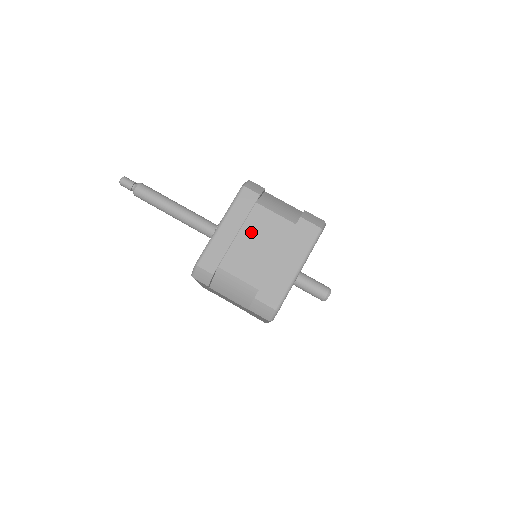
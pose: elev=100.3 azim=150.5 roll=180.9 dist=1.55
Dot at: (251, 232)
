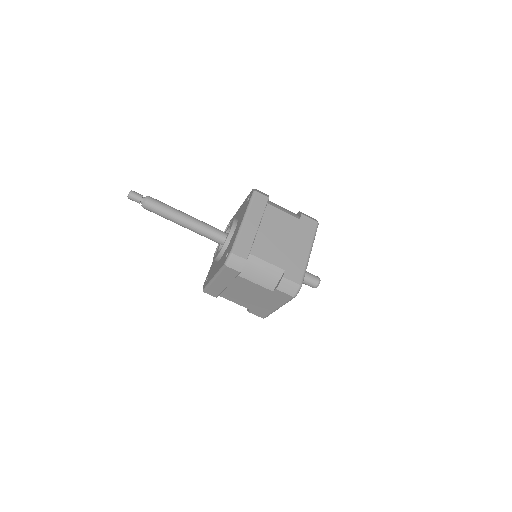
Dot at: (269, 226)
